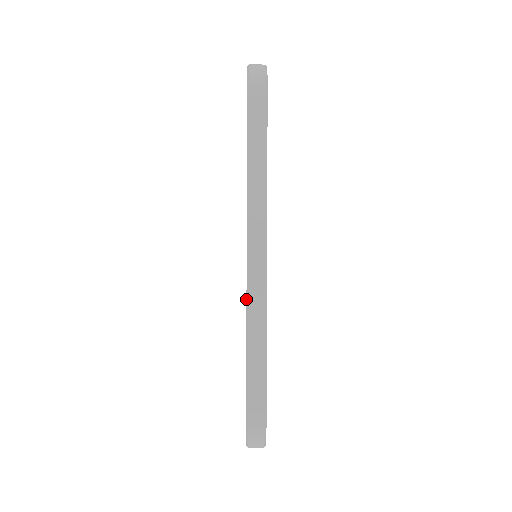
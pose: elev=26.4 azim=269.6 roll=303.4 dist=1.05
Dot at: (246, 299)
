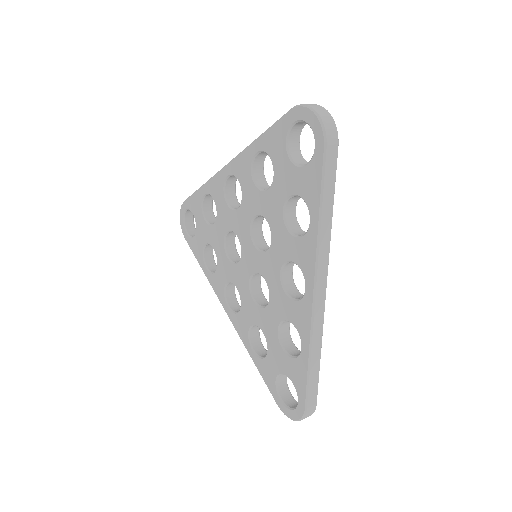
Dot at: (311, 325)
